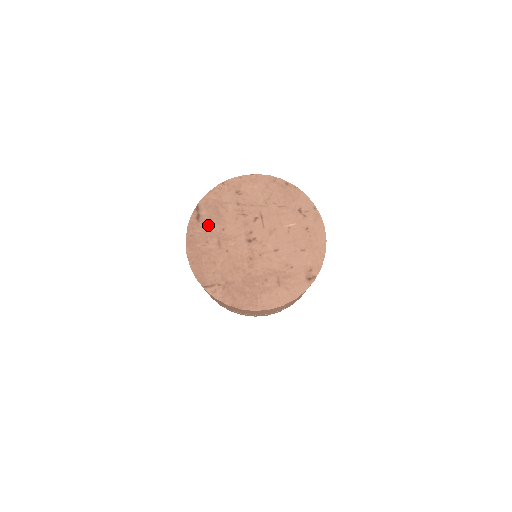
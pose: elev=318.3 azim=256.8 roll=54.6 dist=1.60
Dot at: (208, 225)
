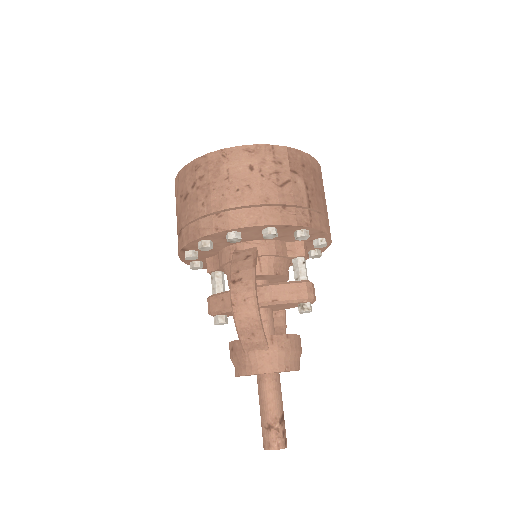
Dot at: occluded
